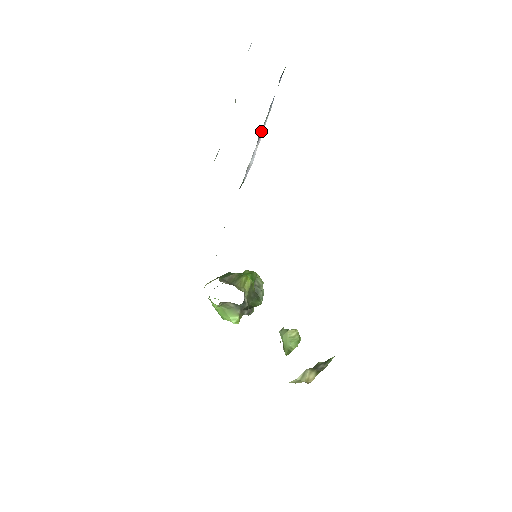
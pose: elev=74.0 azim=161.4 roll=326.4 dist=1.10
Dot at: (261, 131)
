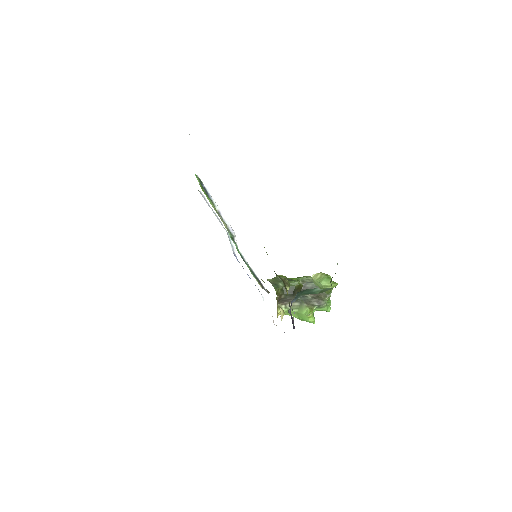
Dot at: (217, 209)
